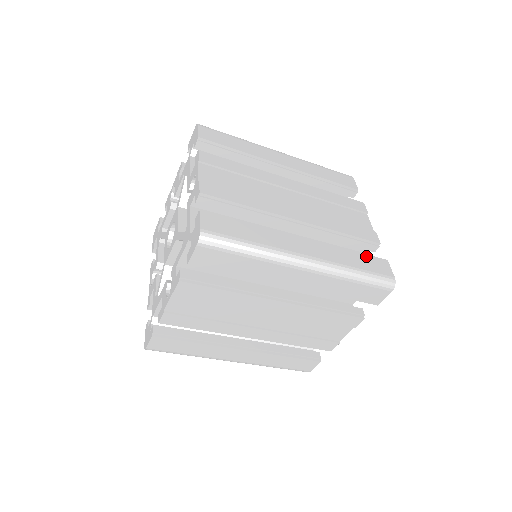
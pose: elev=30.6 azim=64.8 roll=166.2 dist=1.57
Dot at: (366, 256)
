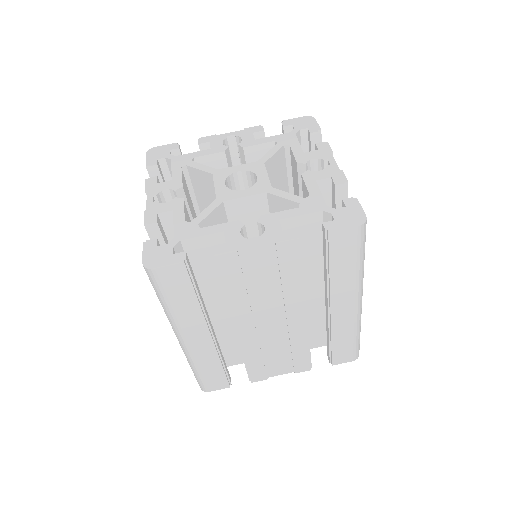
Dot at: occluded
